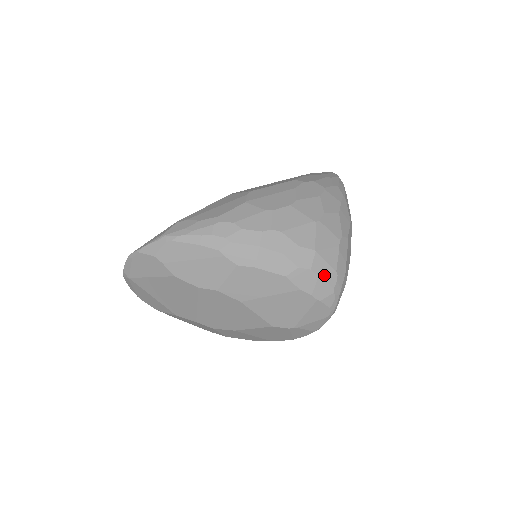
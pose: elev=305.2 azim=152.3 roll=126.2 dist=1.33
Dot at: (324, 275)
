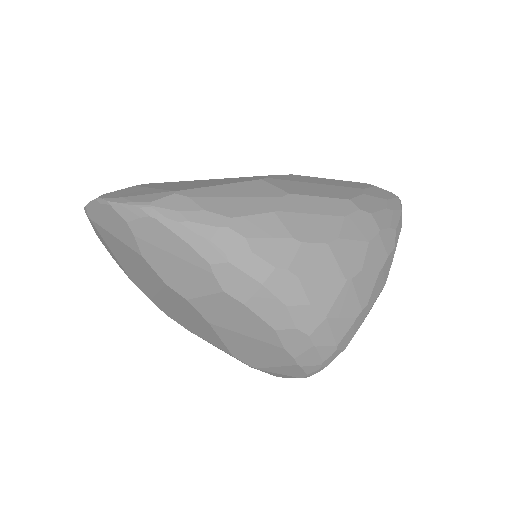
Dot at: (321, 346)
